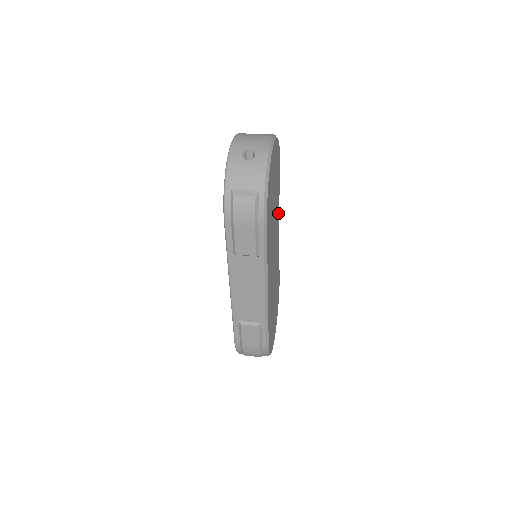
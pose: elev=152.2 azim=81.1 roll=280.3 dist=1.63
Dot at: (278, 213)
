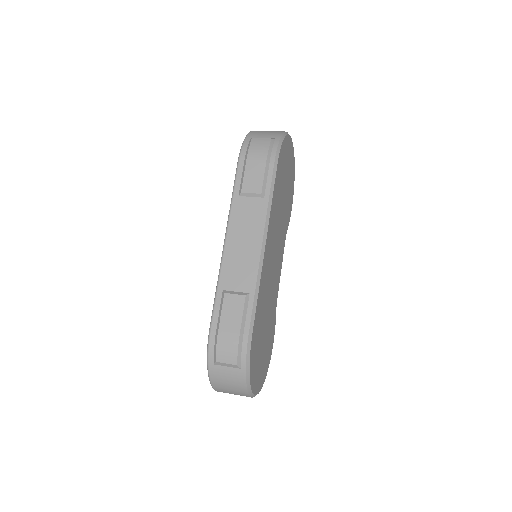
Dot at: occluded
